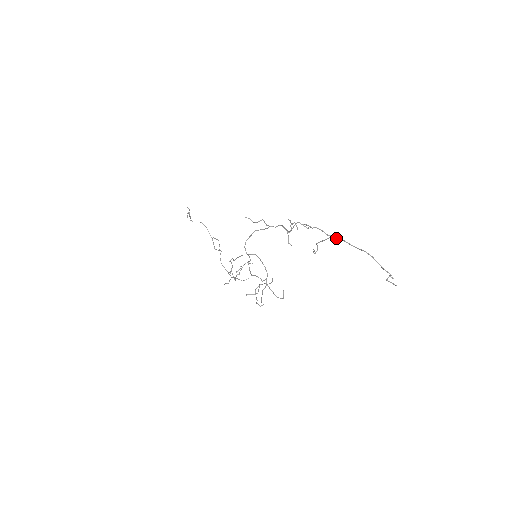
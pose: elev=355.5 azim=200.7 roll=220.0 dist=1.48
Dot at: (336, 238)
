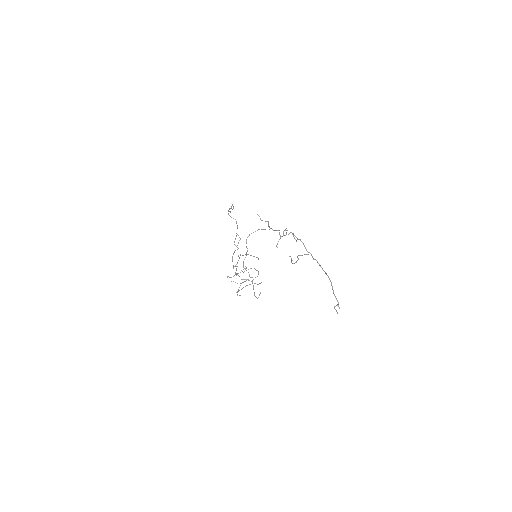
Dot at: (312, 256)
